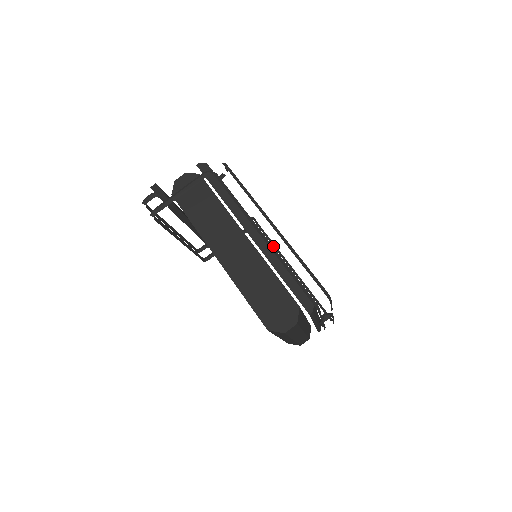
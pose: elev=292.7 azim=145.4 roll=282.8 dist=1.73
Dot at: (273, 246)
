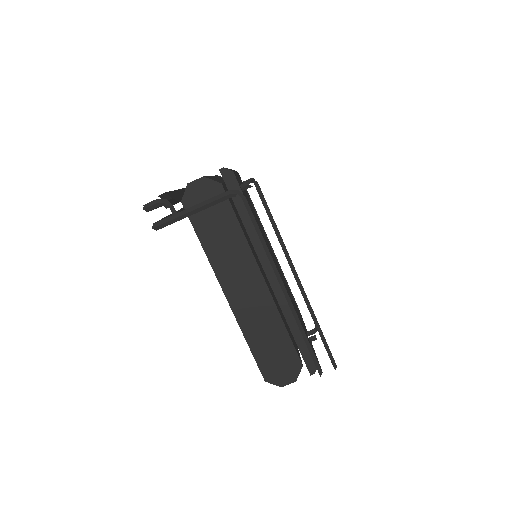
Dot at: occluded
